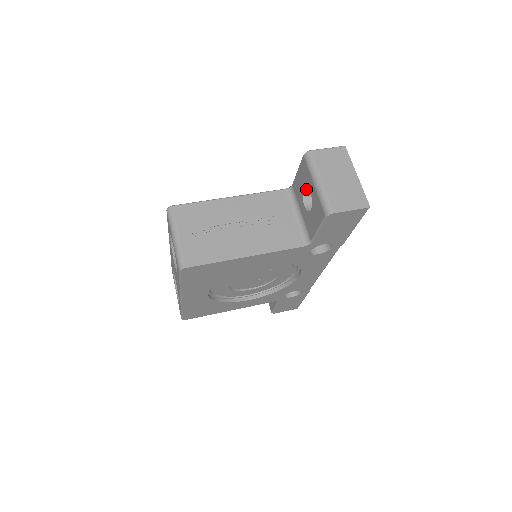
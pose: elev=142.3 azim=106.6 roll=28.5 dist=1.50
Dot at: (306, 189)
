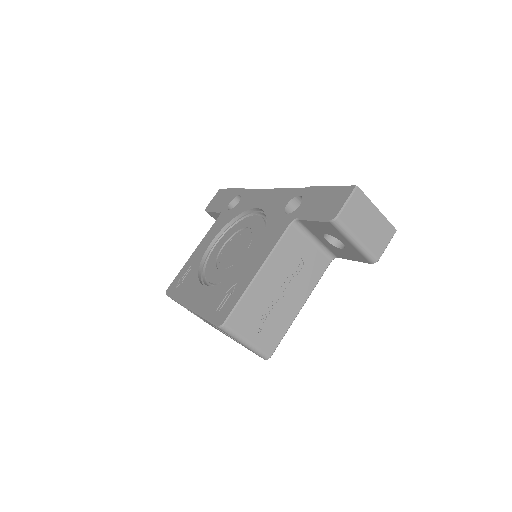
Dot at: occluded
